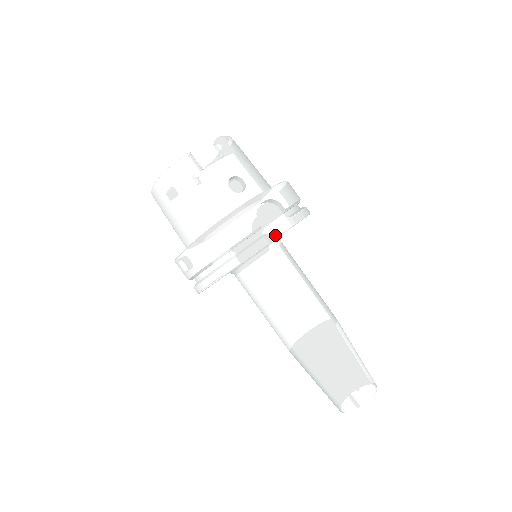
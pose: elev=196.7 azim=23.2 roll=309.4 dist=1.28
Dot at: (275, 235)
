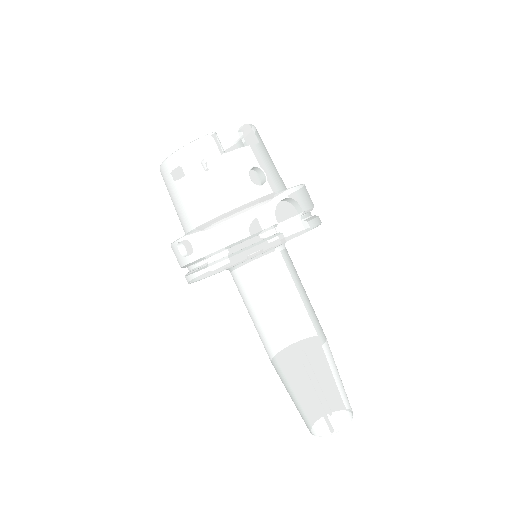
Dot at: (288, 236)
